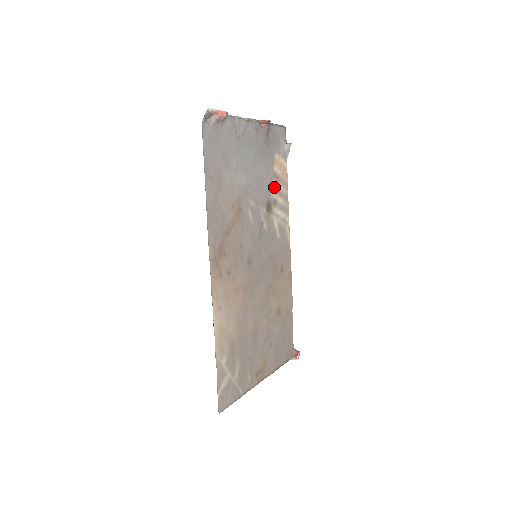
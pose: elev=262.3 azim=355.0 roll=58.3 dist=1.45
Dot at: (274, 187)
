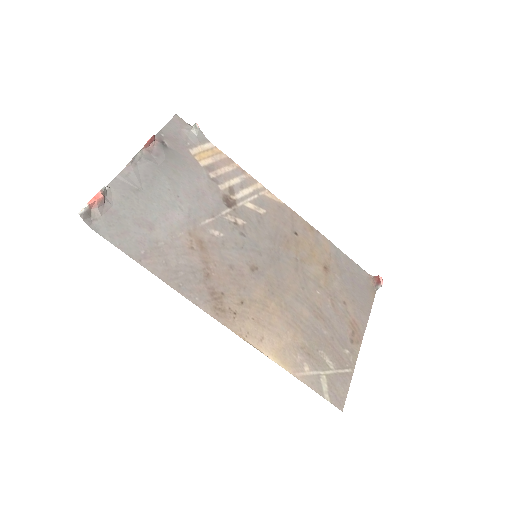
Dot at: (217, 179)
